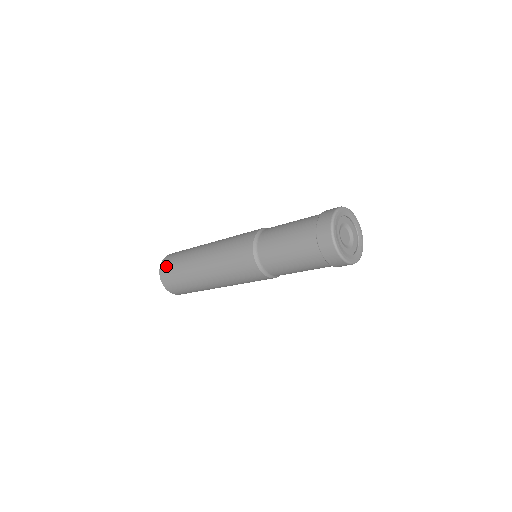
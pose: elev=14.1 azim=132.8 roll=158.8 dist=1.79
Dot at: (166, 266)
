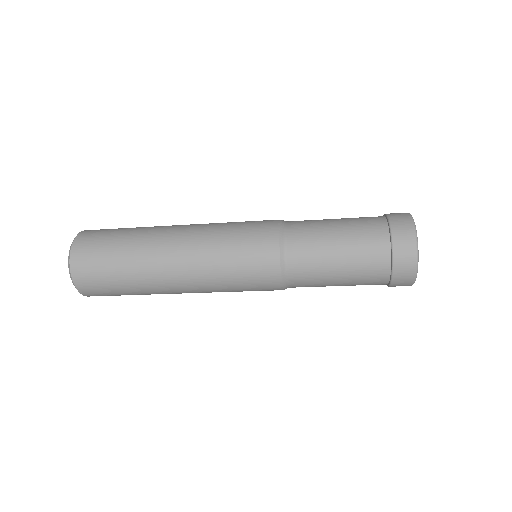
Dot at: (87, 273)
